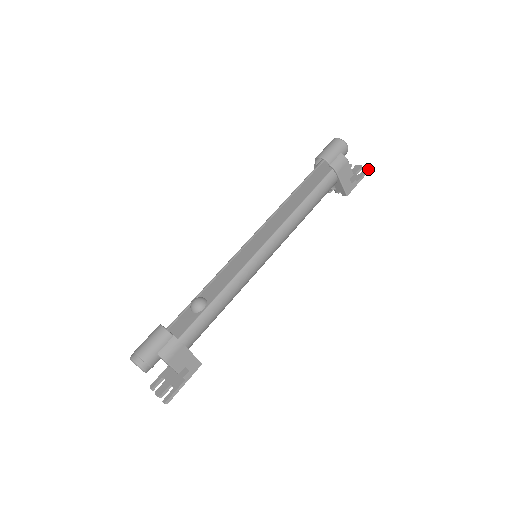
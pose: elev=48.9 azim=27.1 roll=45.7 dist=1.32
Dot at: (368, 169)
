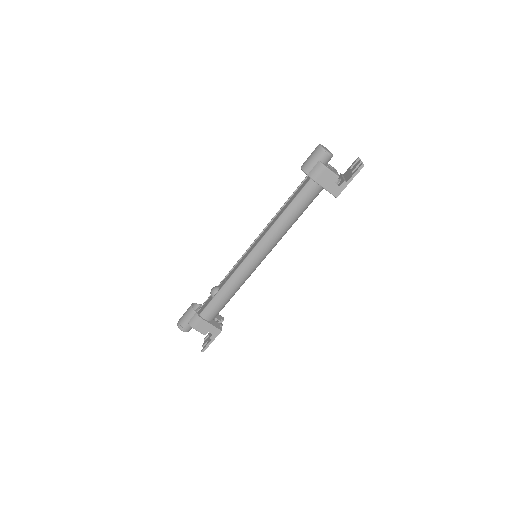
Dot at: (360, 167)
